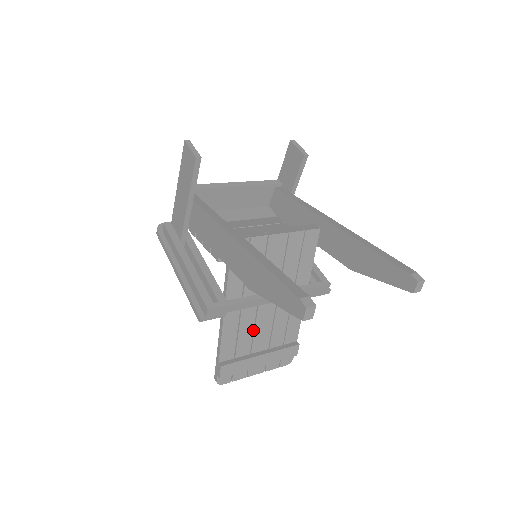
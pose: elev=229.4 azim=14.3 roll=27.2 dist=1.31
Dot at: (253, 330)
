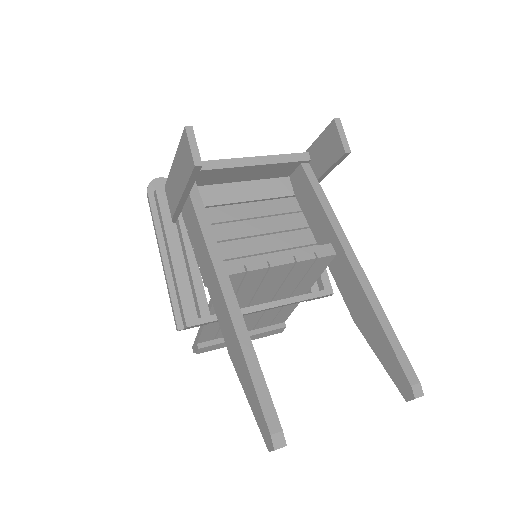
Dot at: occluded
